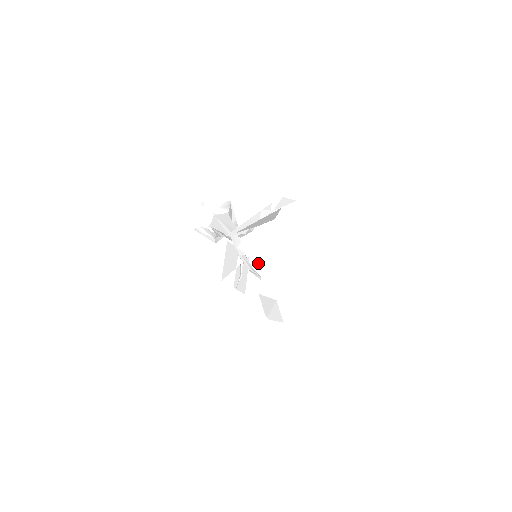
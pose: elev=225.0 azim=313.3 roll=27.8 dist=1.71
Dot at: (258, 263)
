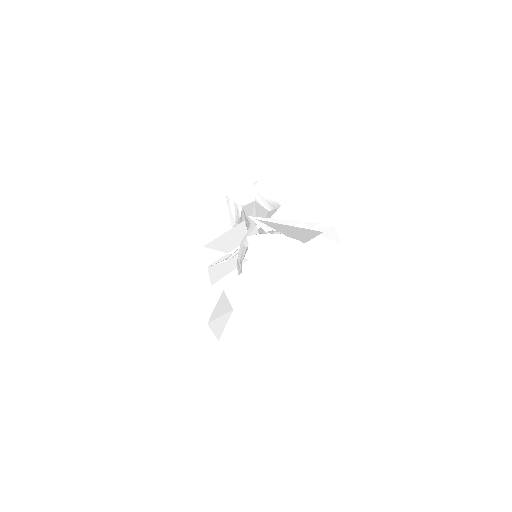
Dot at: (251, 266)
